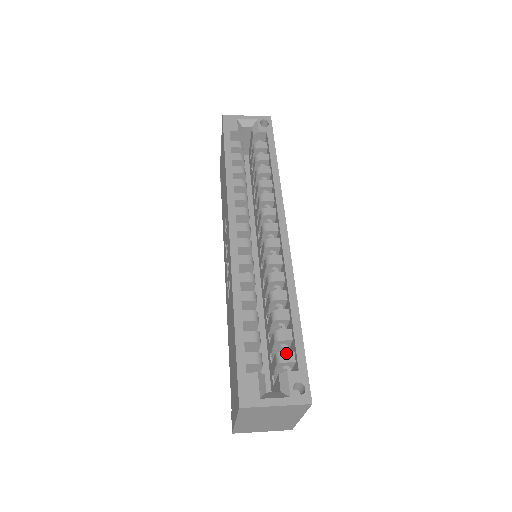
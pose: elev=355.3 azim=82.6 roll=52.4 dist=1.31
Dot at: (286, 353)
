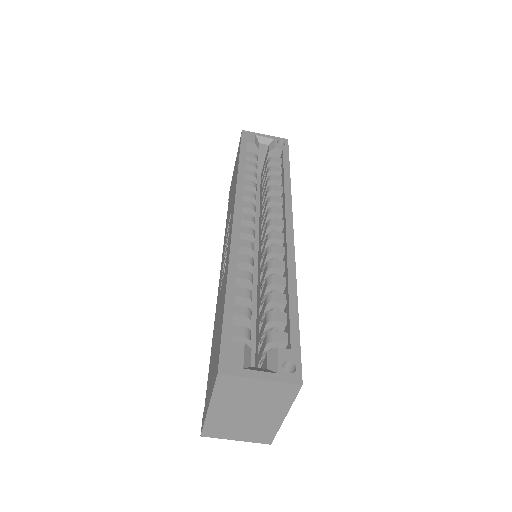
Dot at: (278, 333)
